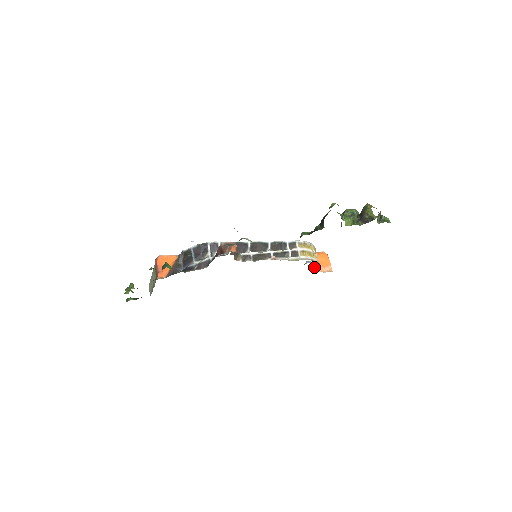
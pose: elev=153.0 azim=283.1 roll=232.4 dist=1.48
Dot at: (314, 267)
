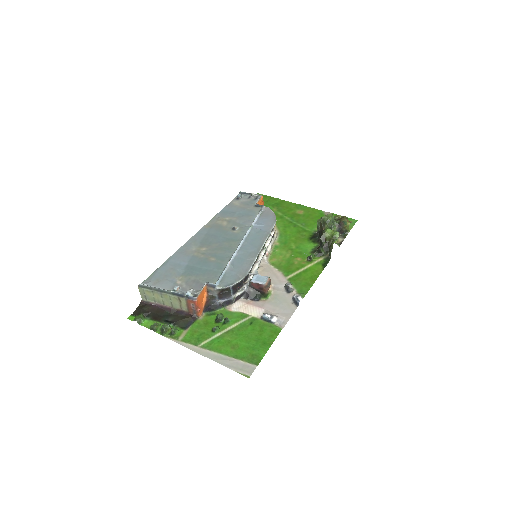
Dot at: occluded
